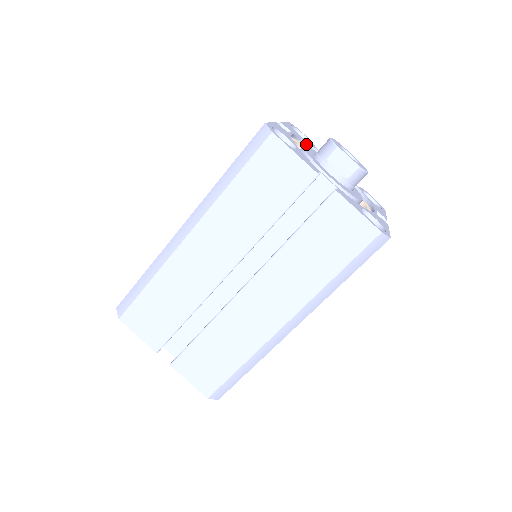
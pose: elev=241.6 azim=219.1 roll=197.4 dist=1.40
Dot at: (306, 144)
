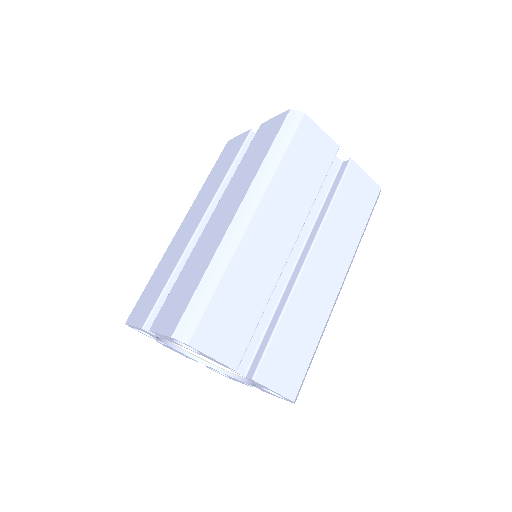
Dot at: occluded
